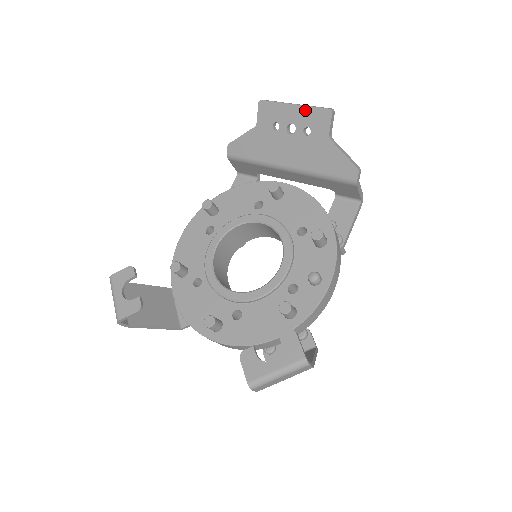
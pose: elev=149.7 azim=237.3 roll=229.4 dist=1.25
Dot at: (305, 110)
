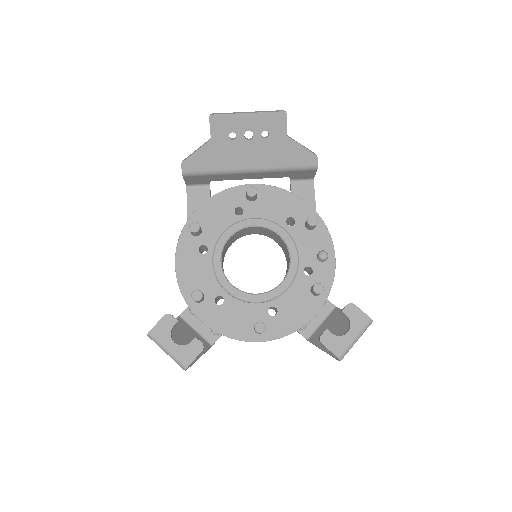
Dot at: (260, 116)
